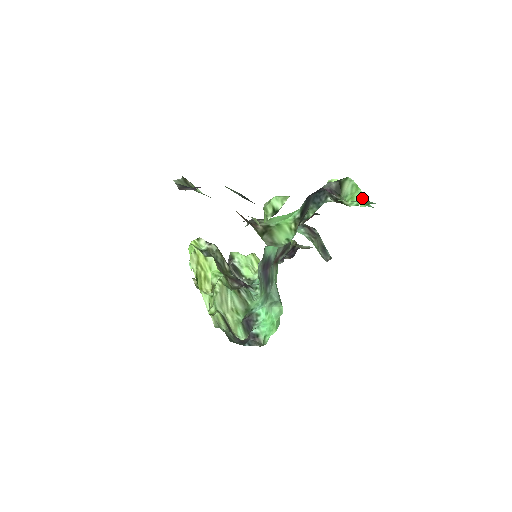
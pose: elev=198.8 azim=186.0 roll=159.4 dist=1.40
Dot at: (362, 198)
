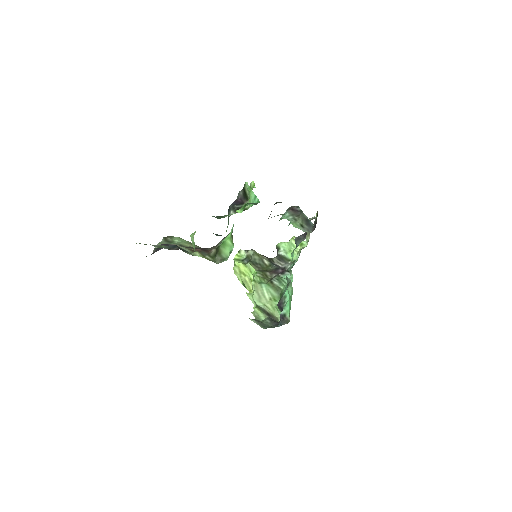
Dot at: (254, 198)
